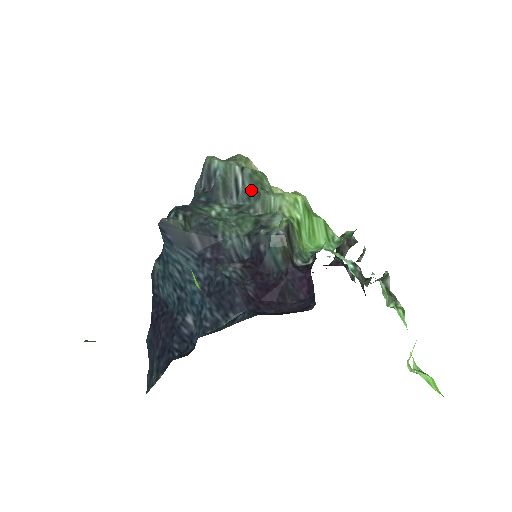
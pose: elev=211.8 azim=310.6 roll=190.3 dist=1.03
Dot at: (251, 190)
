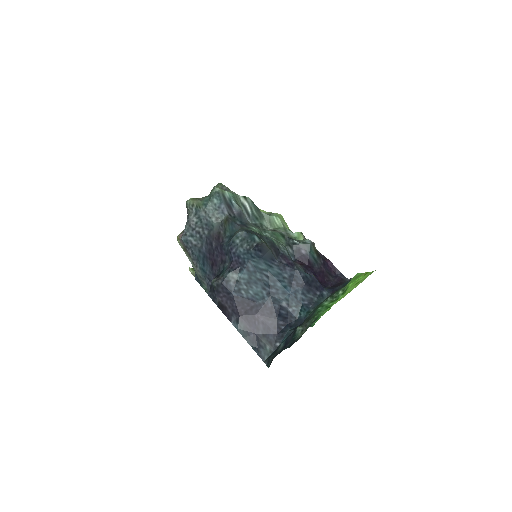
Dot at: (257, 213)
